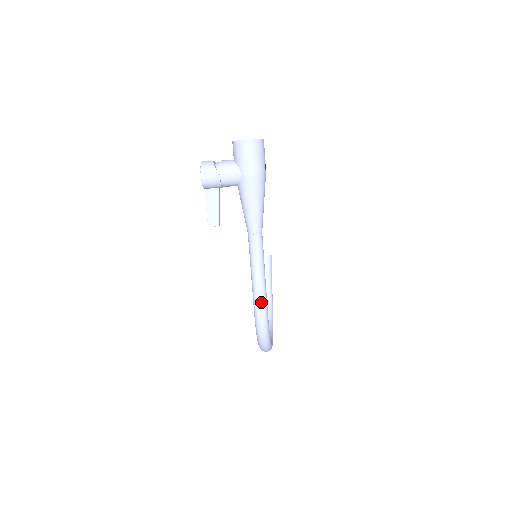
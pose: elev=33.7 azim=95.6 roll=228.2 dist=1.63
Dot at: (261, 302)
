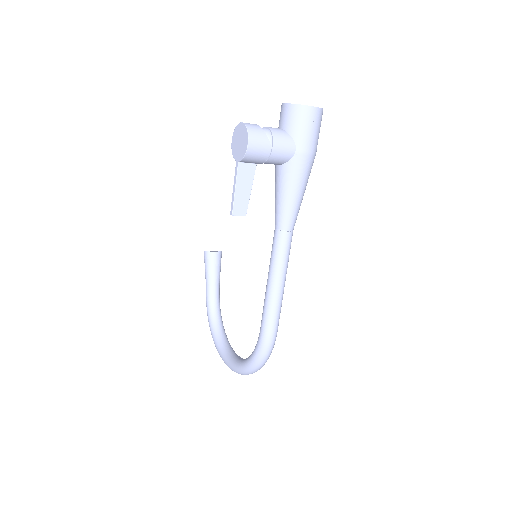
Dot at: (277, 317)
